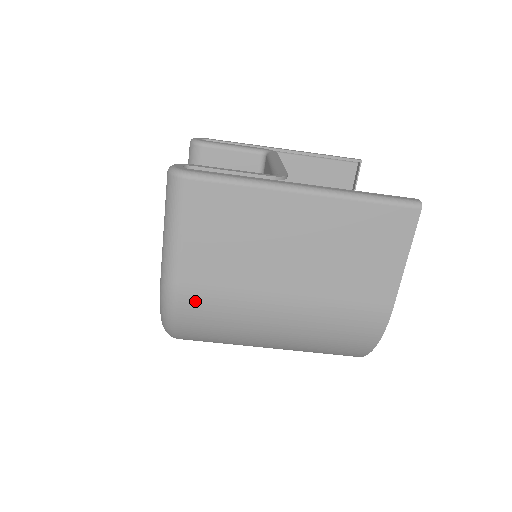
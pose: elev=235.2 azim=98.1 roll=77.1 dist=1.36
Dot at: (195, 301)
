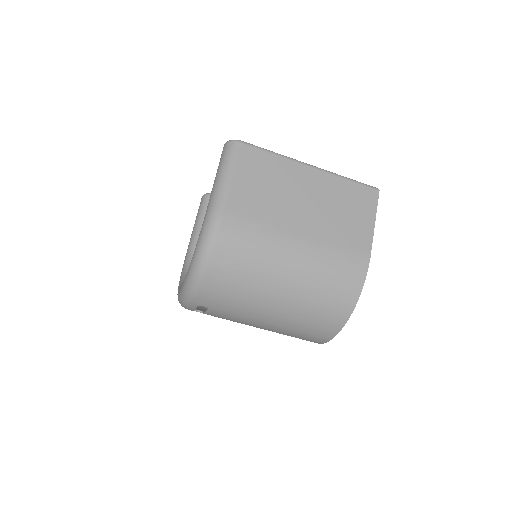
Dot at: (233, 226)
